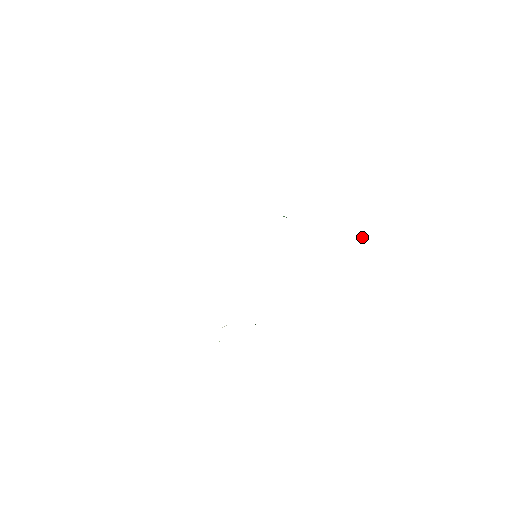
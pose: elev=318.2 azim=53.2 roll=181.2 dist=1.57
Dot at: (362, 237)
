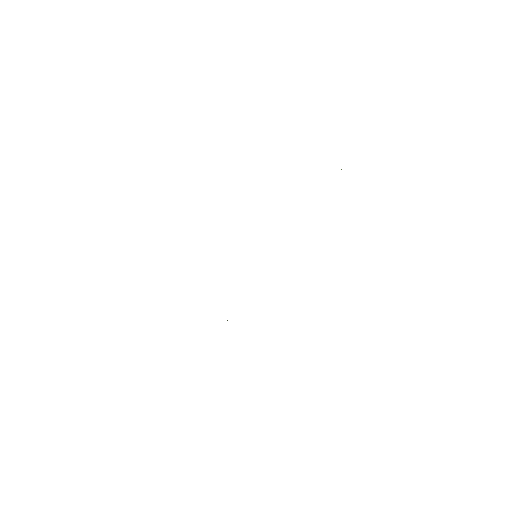
Dot at: occluded
